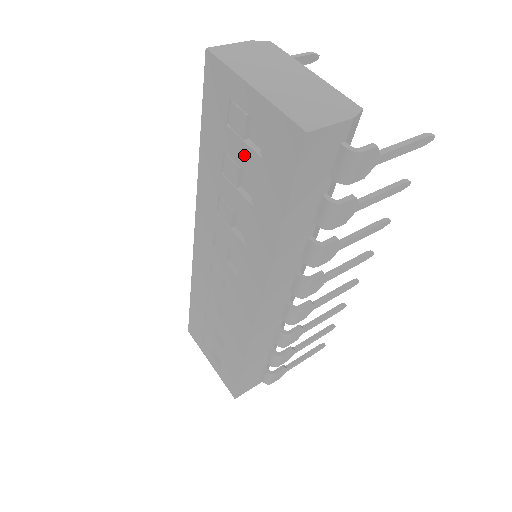
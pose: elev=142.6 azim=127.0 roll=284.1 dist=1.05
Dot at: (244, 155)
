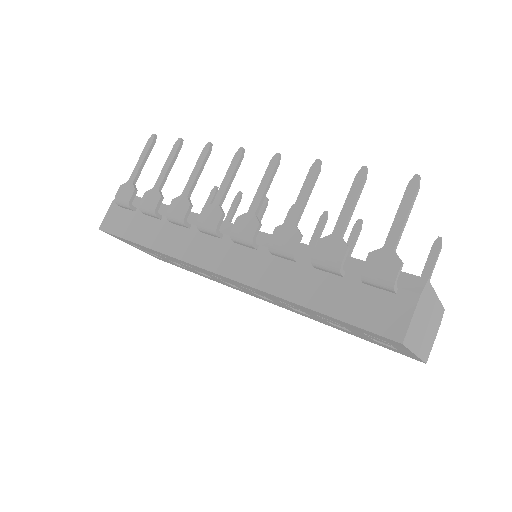
Dot at: (360, 334)
